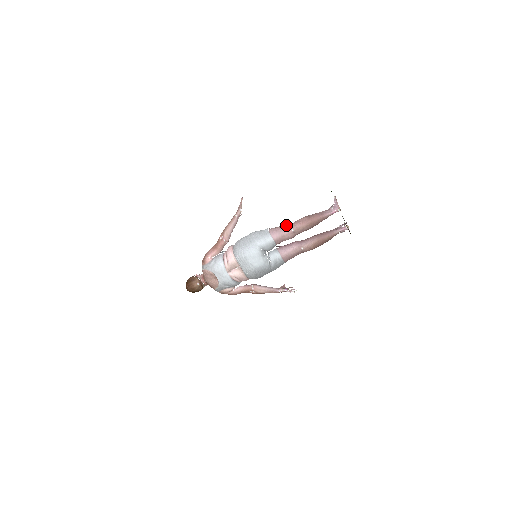
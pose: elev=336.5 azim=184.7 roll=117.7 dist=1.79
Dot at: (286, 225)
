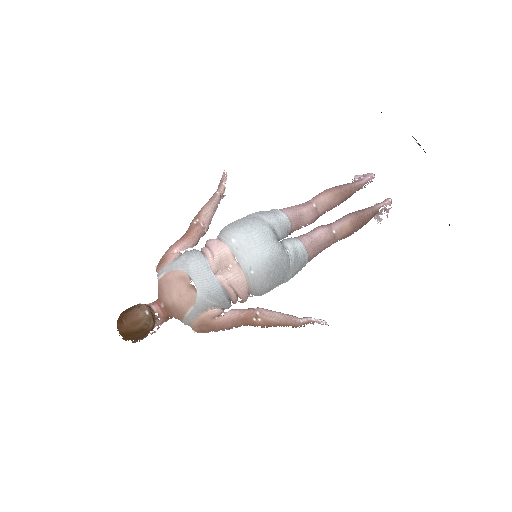
Dot at: occluded
